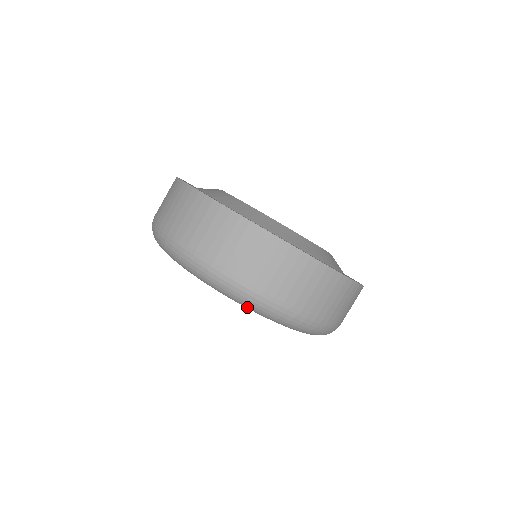
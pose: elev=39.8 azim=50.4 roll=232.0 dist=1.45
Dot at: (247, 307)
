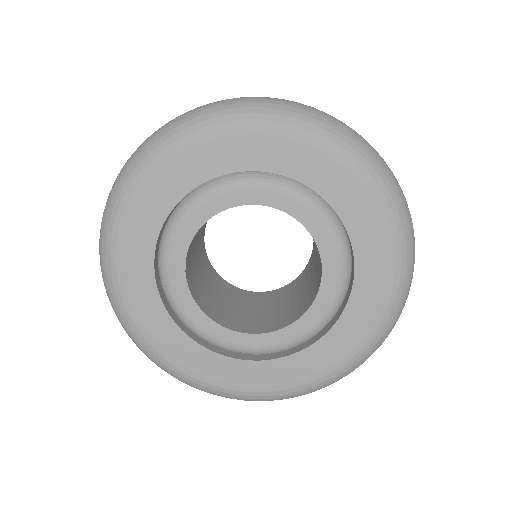
Dot at: (399, 232)
